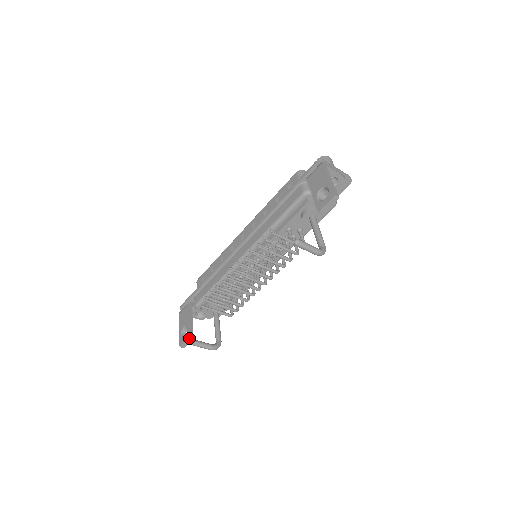
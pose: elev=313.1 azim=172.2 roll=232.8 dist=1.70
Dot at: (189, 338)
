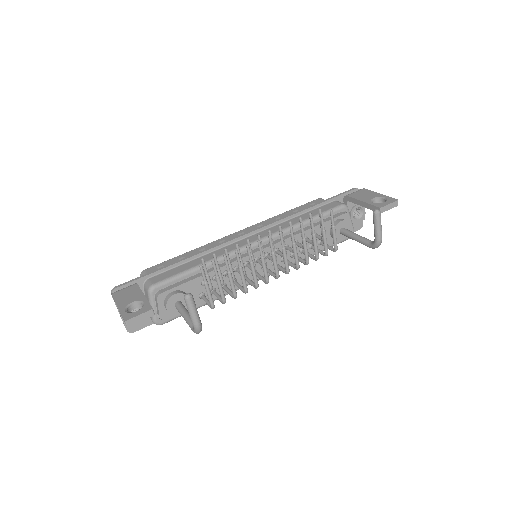
Dot at: (152, 309)
